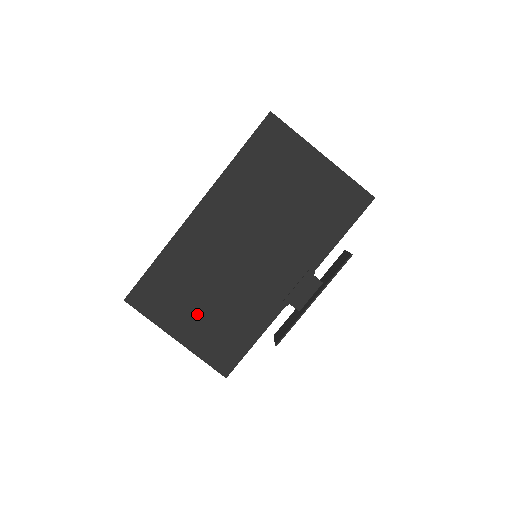
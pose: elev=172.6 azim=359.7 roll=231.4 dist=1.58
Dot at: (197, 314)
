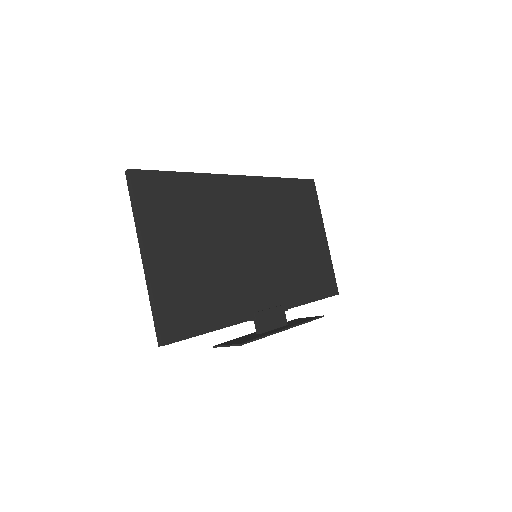
Dot at: (184, 253)
